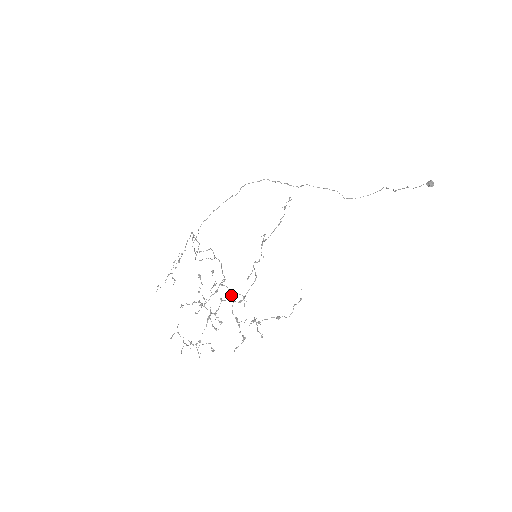
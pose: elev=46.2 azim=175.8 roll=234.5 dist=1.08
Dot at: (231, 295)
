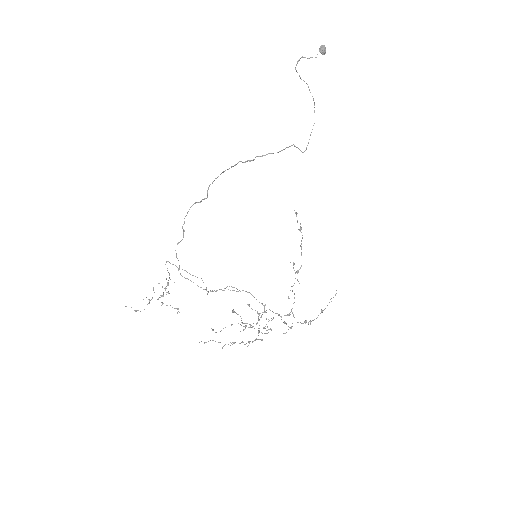
Dot at: (276, 313)
